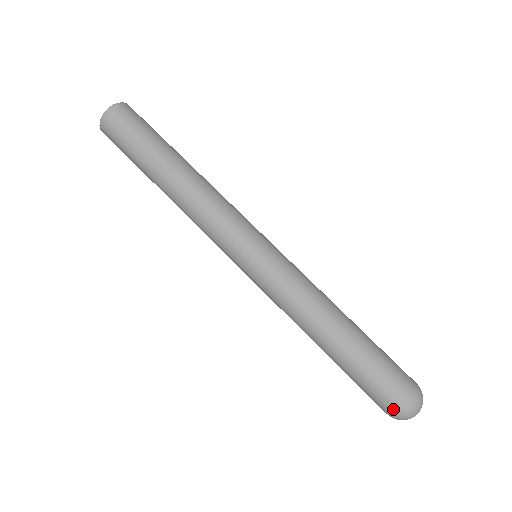
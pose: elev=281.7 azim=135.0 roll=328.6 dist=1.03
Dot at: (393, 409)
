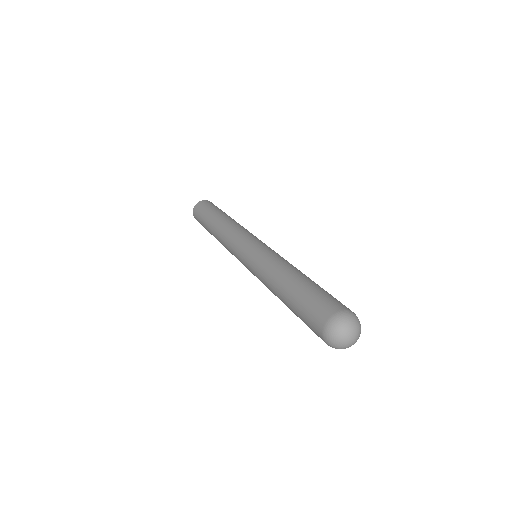
Dot at: (321, 328)
